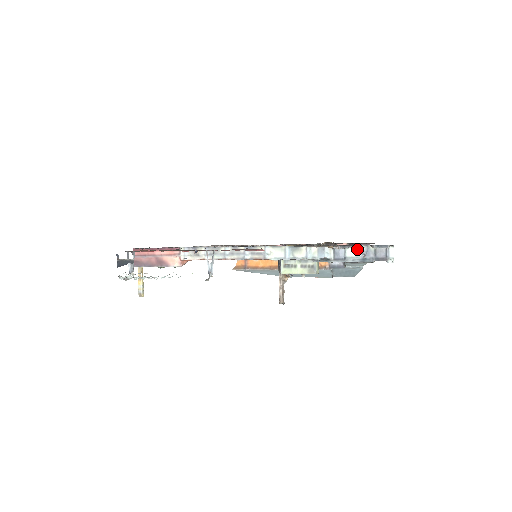
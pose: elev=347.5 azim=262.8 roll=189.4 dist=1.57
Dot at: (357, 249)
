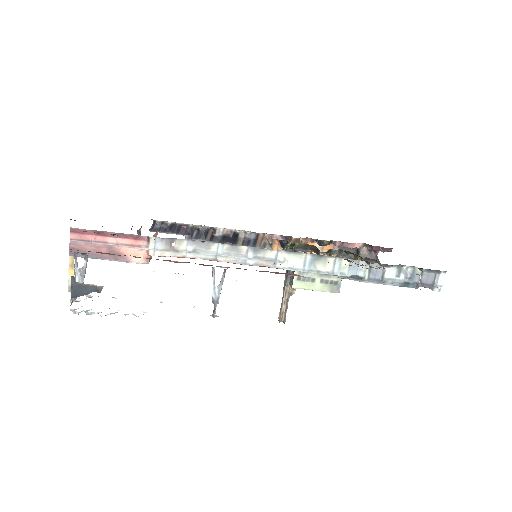
Dot at: (400, 269)
